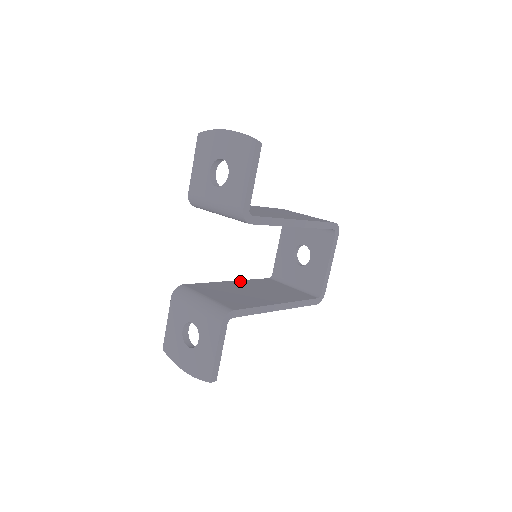
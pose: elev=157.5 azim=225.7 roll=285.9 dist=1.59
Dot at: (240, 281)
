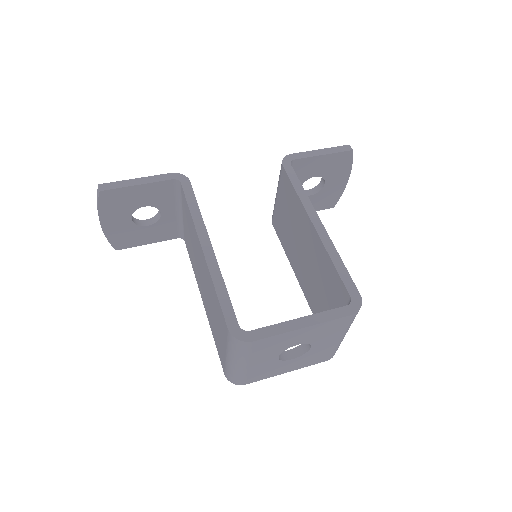
Dot at: occluded
